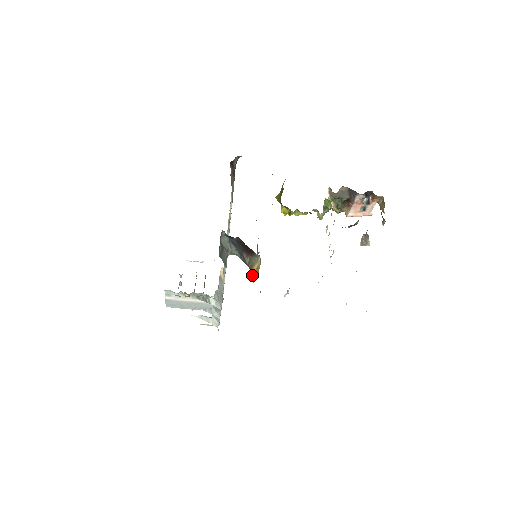
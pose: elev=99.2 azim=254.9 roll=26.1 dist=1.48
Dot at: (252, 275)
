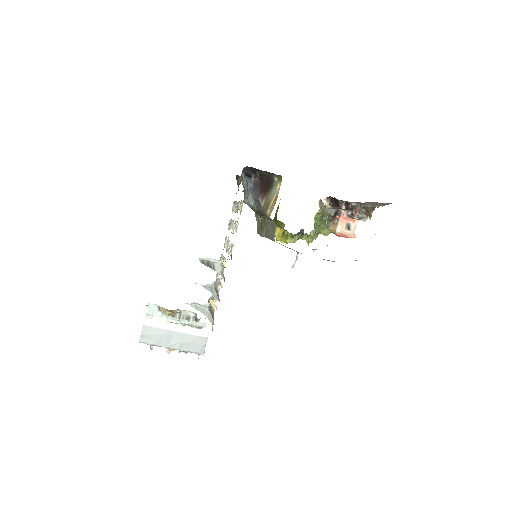
Dot at: (268, 214)
